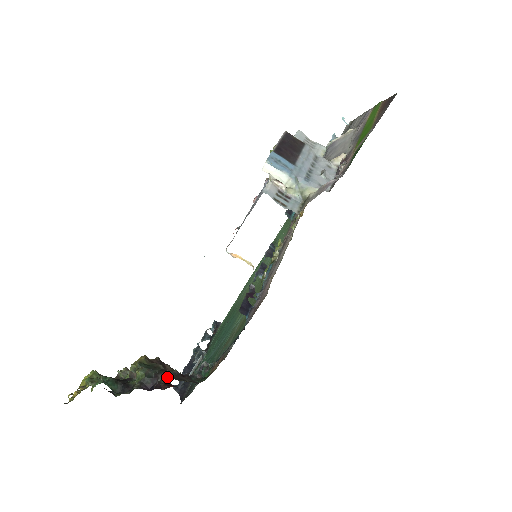
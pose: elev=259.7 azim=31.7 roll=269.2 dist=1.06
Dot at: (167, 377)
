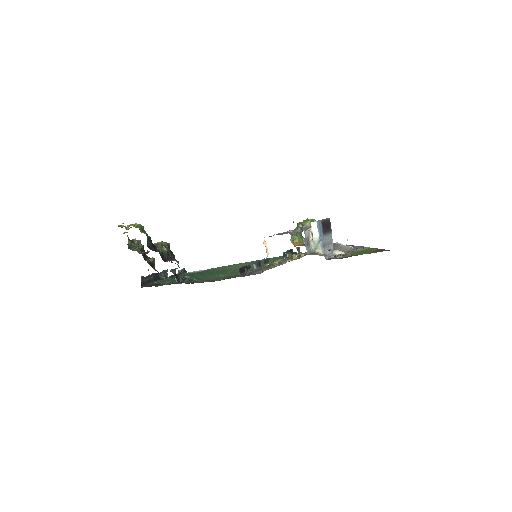
Dot at: (178, 263)
